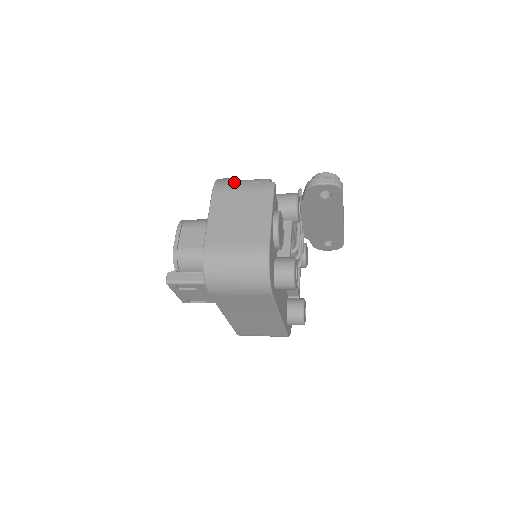
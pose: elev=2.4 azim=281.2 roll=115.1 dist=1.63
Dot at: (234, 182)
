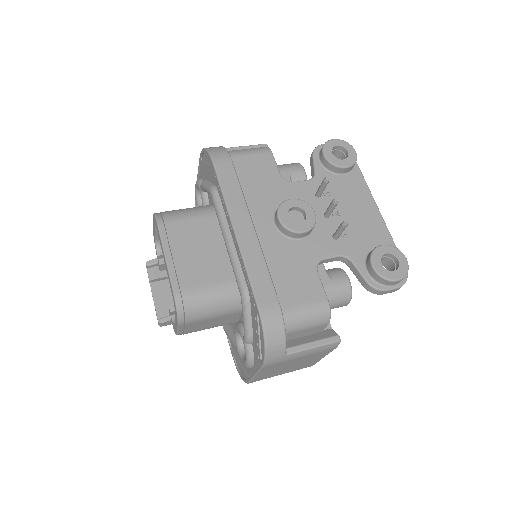
Dot at: (284, 333)
